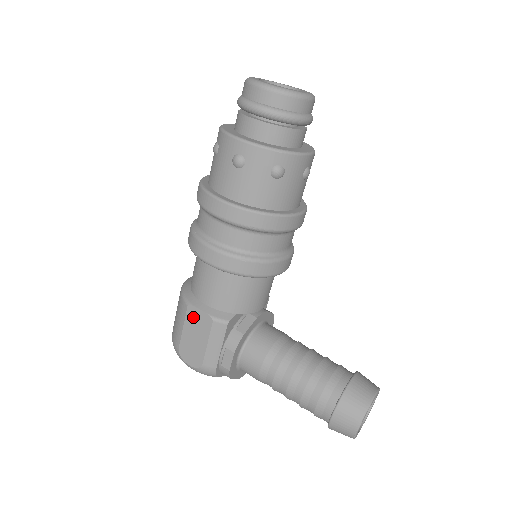
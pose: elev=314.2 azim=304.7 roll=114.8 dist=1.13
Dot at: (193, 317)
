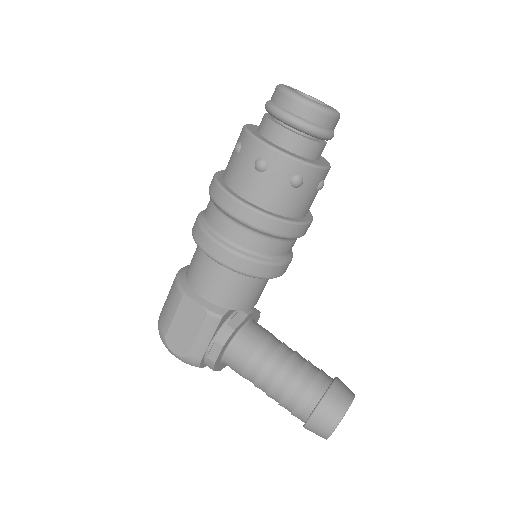
Dot at: (187, 307)
